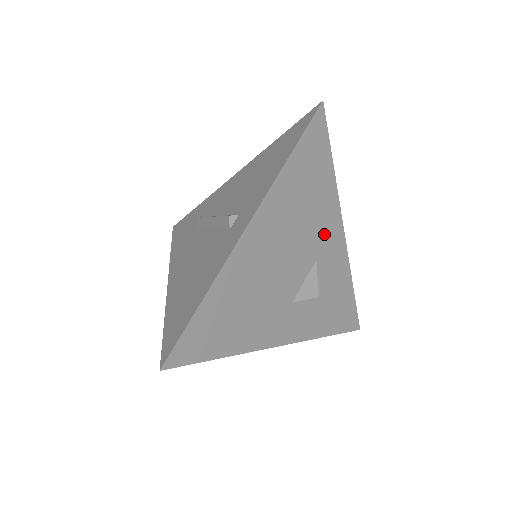
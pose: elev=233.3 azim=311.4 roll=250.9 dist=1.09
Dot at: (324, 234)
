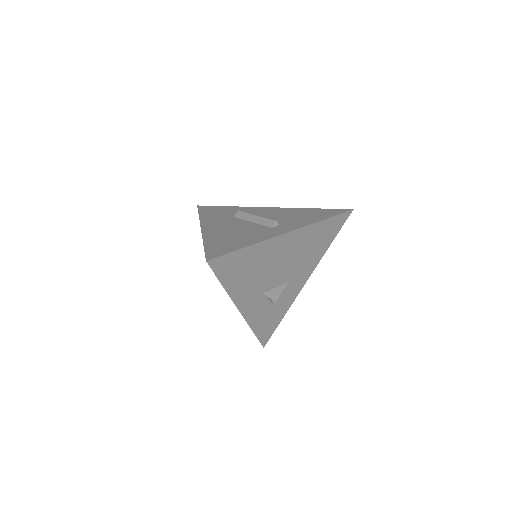
Dot at: (301, 273)
